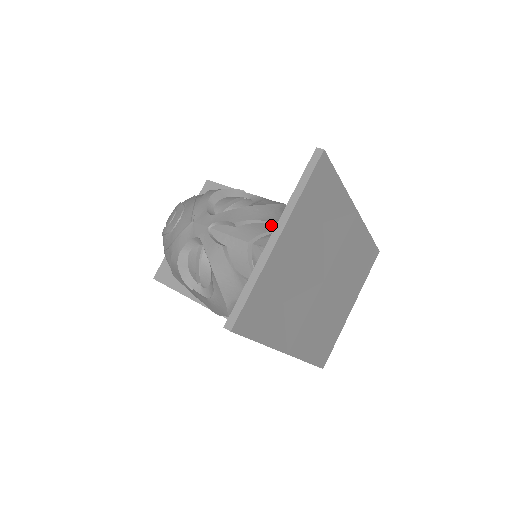
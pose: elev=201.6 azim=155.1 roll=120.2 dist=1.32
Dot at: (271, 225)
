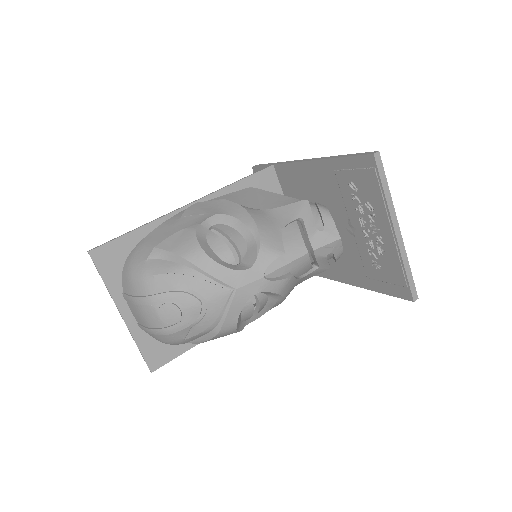
Dot at: (287, 226)
